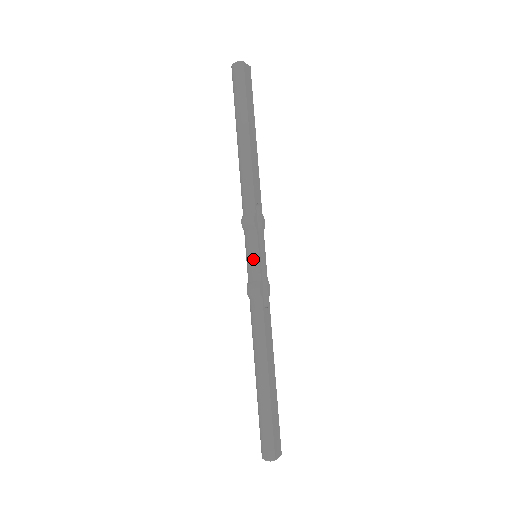
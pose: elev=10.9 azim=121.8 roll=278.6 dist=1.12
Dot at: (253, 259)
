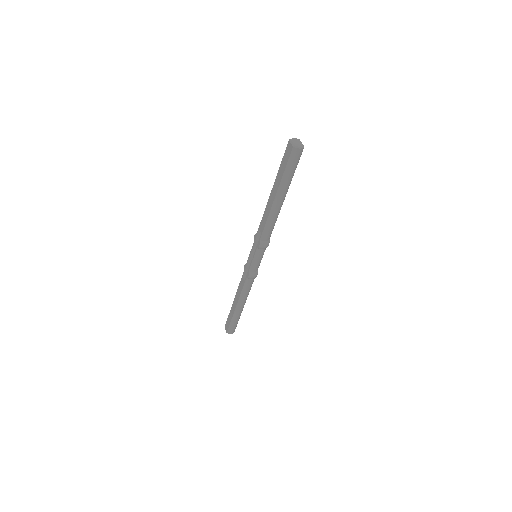
Dot at: (259, 262)
